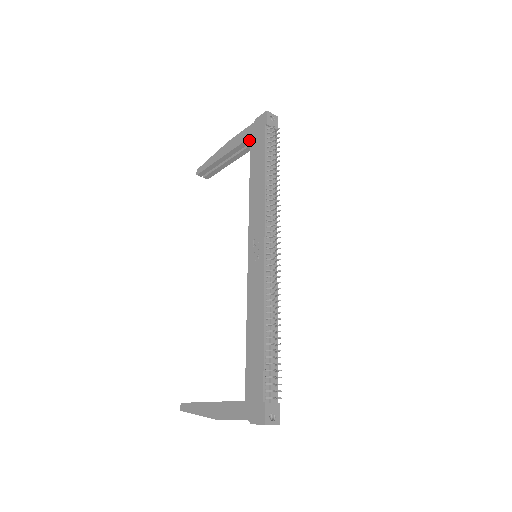
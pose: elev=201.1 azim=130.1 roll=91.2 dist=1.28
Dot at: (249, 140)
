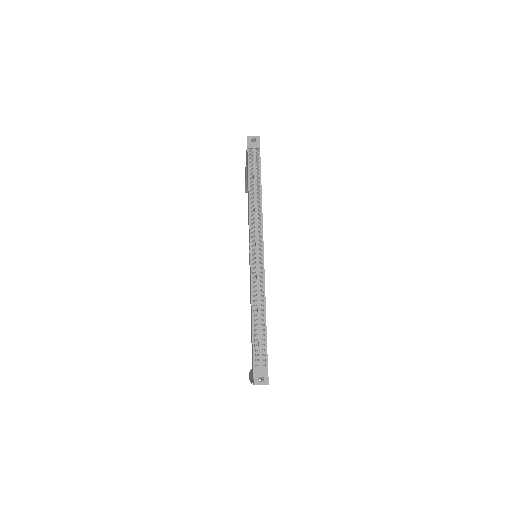
Dot at: occluded
